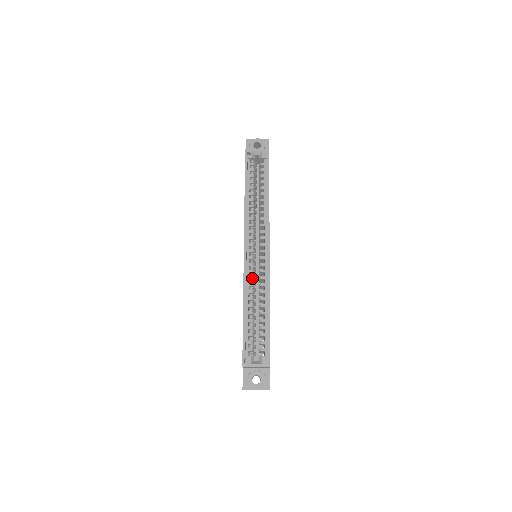
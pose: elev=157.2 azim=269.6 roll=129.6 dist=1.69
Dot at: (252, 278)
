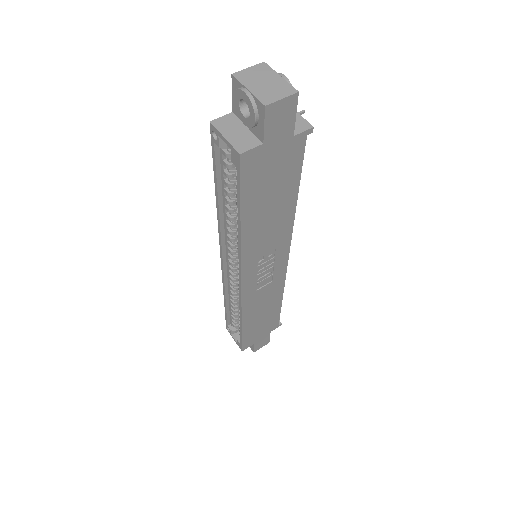
Dot at: (232, 285)
